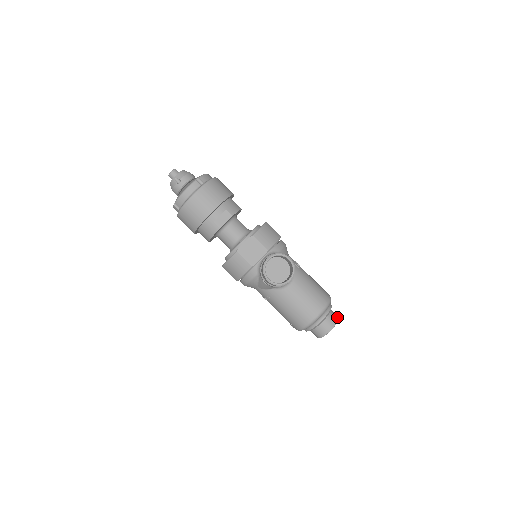
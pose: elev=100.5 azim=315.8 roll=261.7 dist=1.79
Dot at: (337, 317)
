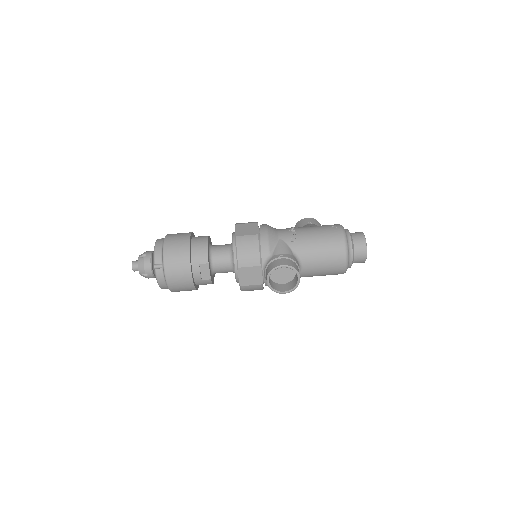
Dot at: (362, 239)
